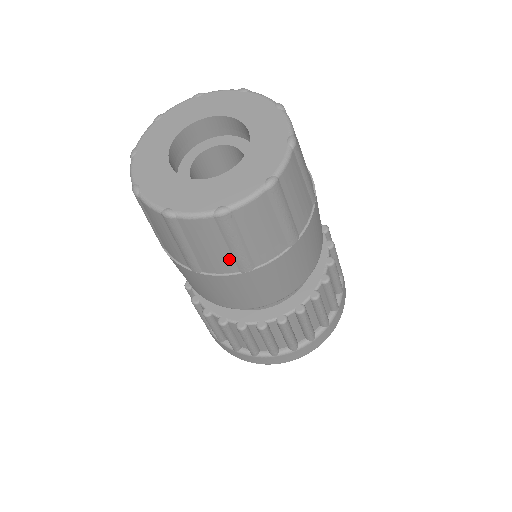
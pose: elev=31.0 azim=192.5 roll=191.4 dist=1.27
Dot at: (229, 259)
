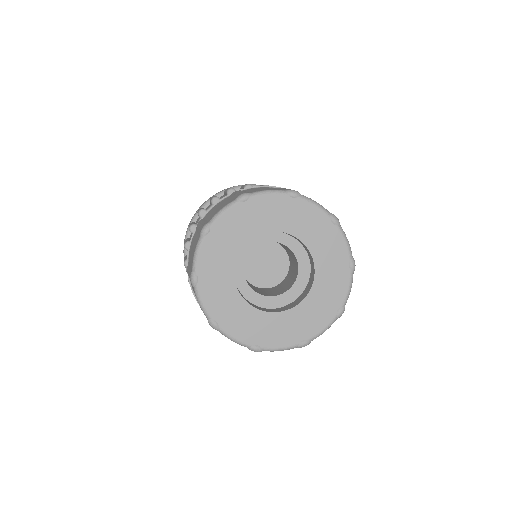
Dot at: occluded
